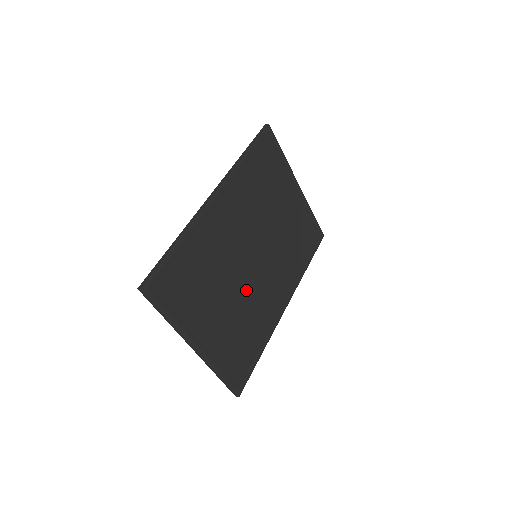
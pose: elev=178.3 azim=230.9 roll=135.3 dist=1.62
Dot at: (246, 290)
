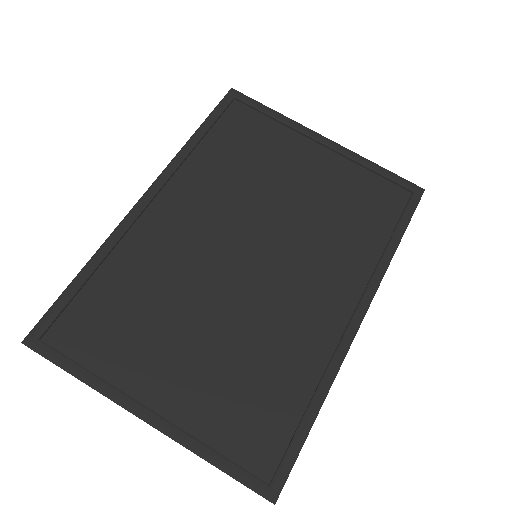
Dot at: (242, 310)
